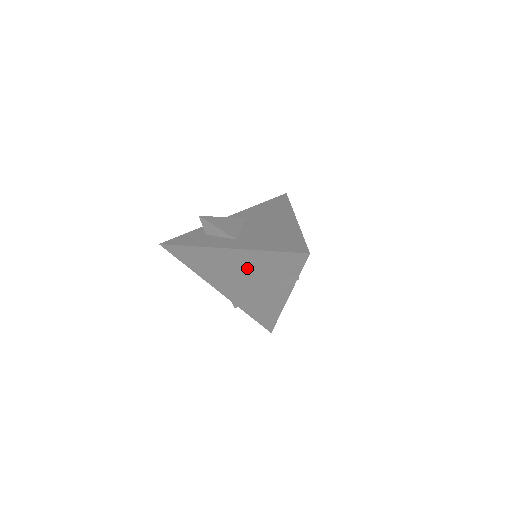
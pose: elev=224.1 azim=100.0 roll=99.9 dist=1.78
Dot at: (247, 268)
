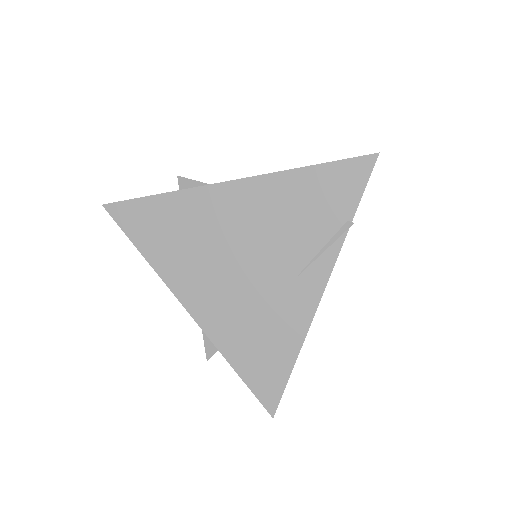
Dot at: (259, 224)
